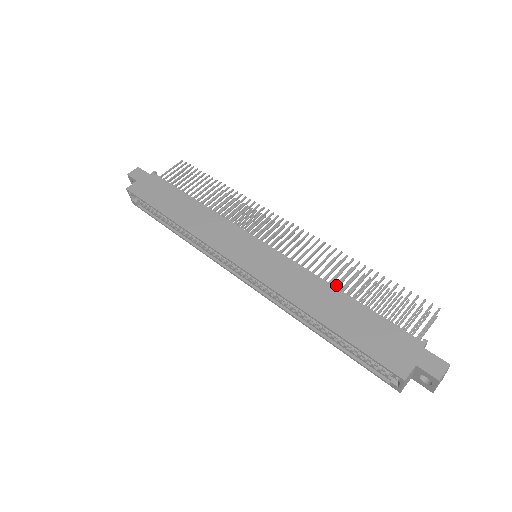
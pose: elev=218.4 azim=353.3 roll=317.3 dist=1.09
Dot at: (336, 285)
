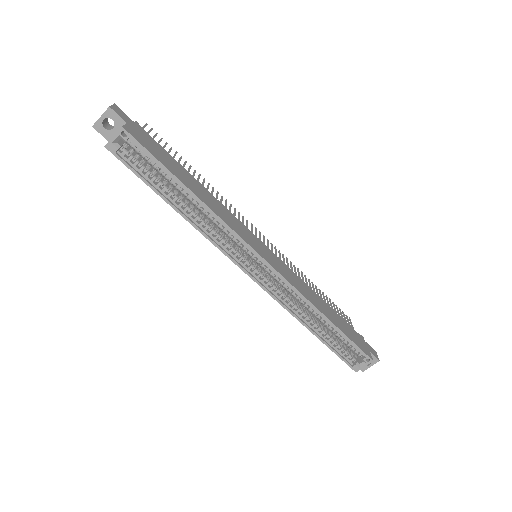
Dot at: occluded
